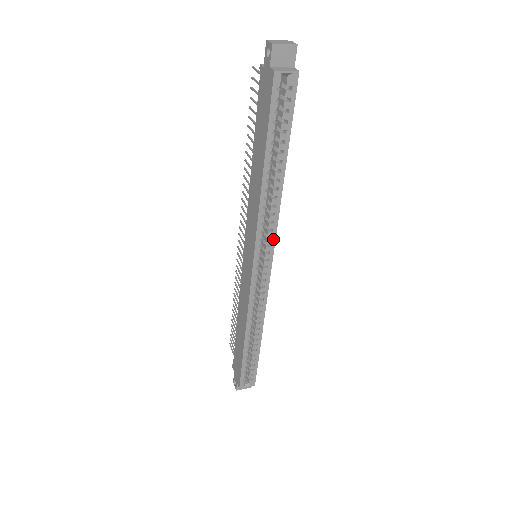
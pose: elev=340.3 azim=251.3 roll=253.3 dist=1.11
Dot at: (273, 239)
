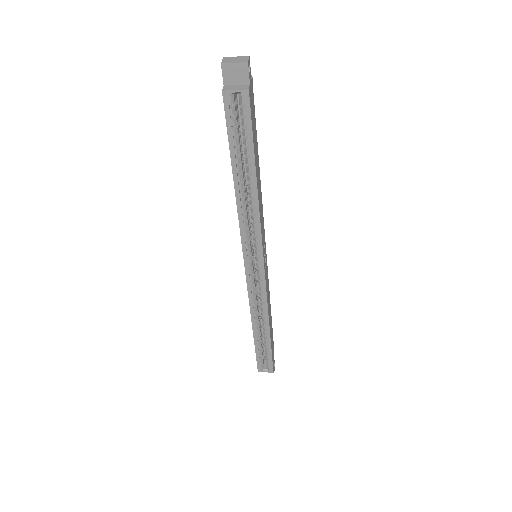
Dot at: (260, 244)
